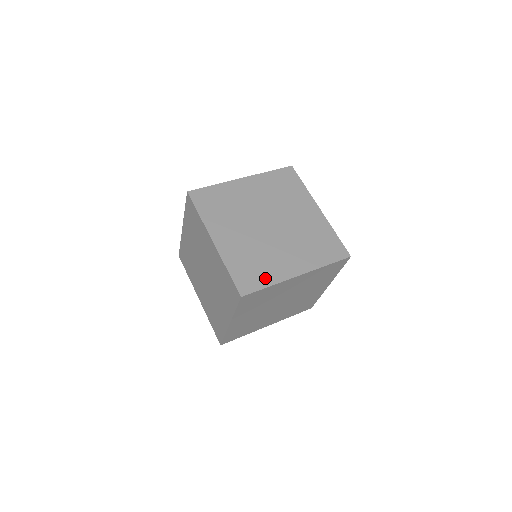
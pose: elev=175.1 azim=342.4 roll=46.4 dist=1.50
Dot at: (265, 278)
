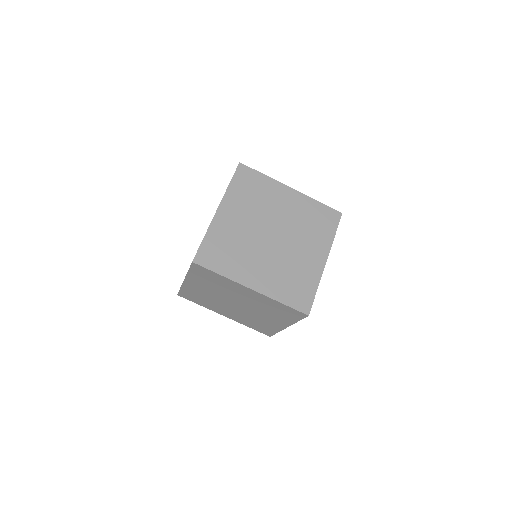
Dot at: (224, 267)
